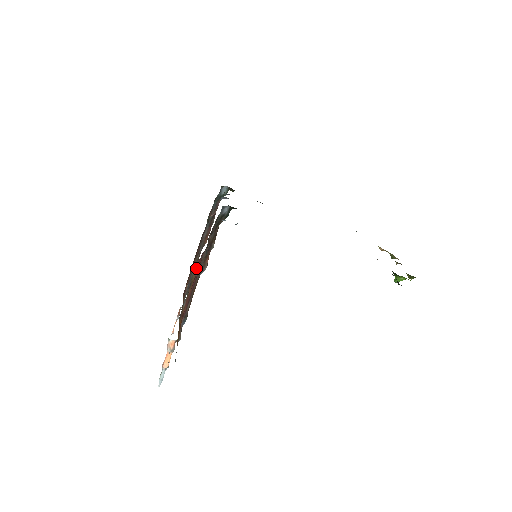
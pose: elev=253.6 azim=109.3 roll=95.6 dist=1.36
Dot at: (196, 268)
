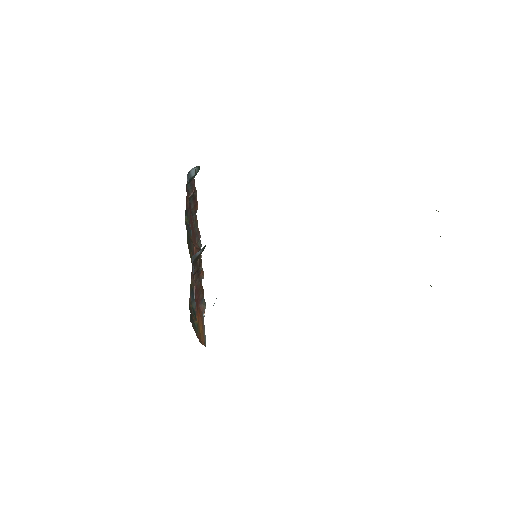
Dot at: (190, 301)
